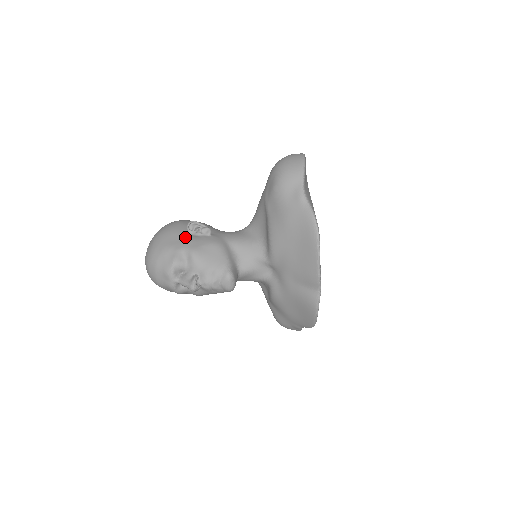
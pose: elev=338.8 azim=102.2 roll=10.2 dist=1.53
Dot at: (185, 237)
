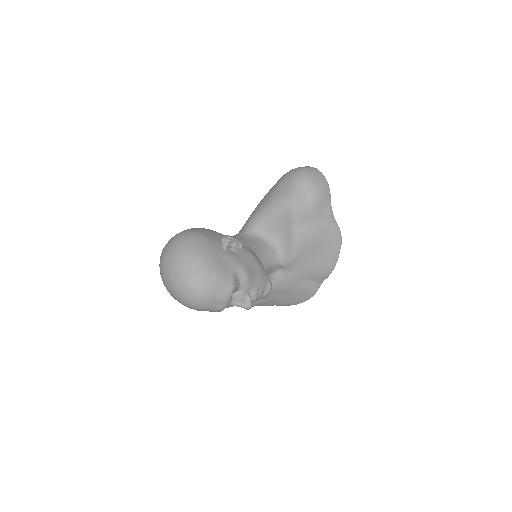
Dot at: (228, 256)
